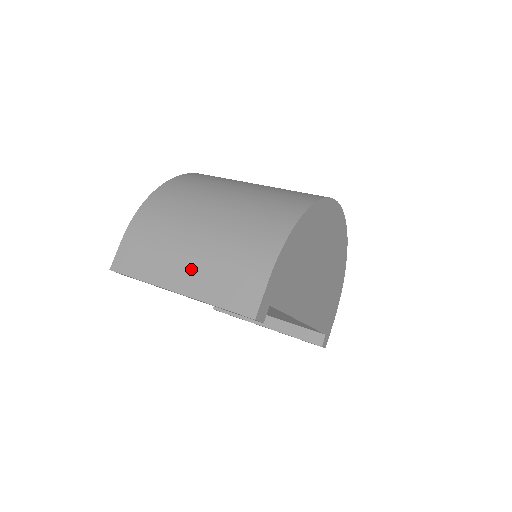
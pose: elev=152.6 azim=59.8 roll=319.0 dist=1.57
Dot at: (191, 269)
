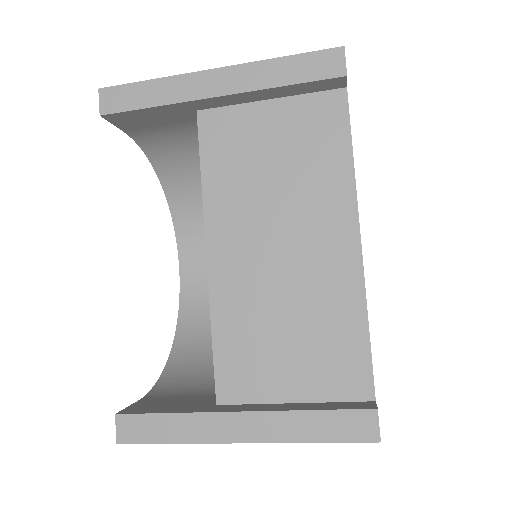
Dot at: occluded
